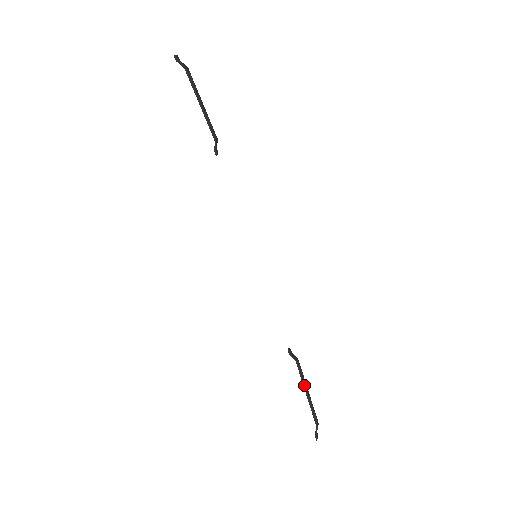
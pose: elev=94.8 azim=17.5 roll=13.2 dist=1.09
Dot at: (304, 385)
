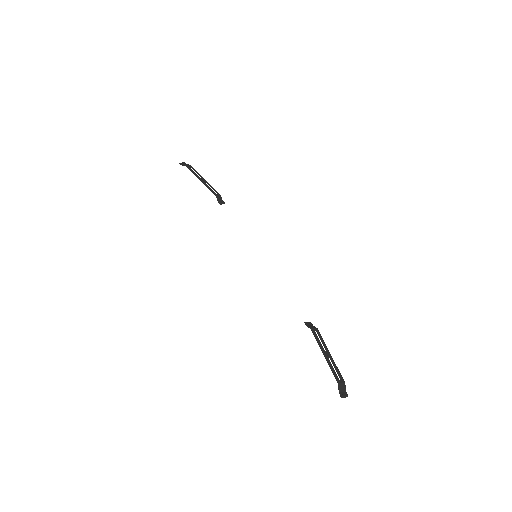
Dot at: (320, 348)
